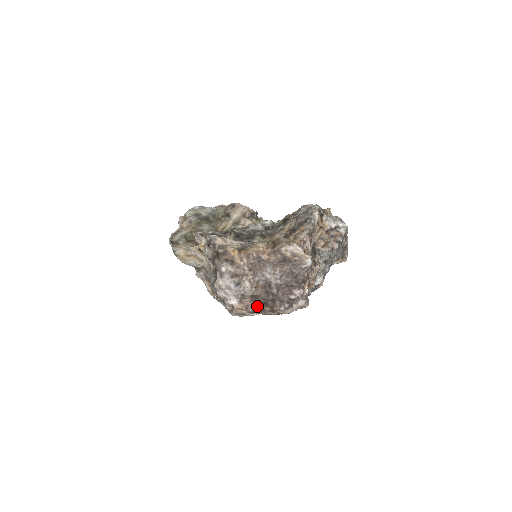
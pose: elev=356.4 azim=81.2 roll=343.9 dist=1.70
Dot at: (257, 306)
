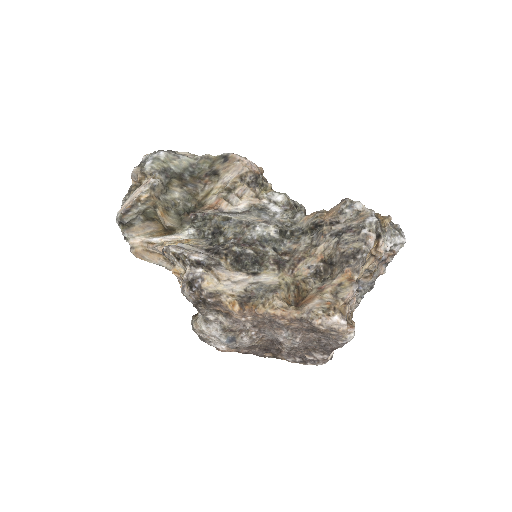
Dot at: (253, 350)
